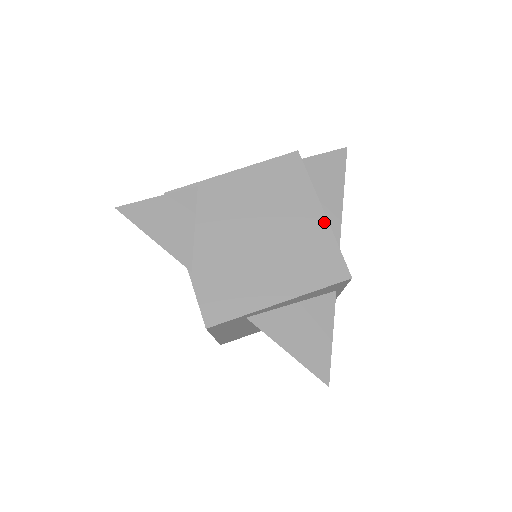
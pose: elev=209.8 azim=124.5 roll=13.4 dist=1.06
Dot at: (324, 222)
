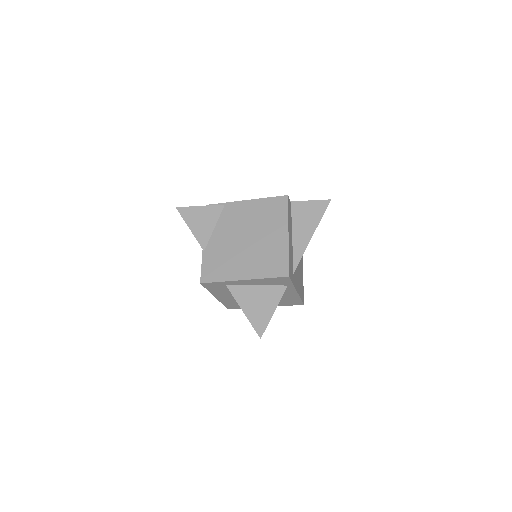
Dot at: (286, 240)
